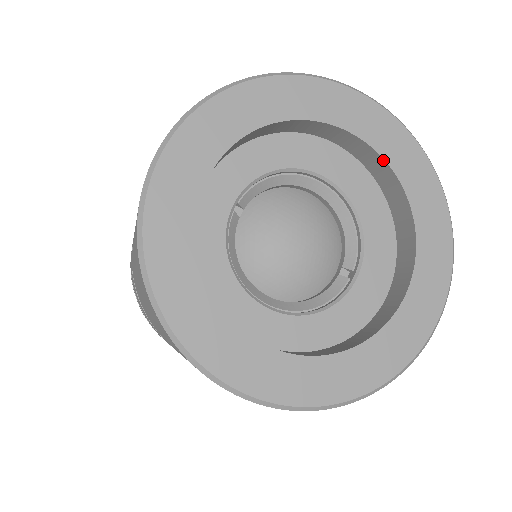
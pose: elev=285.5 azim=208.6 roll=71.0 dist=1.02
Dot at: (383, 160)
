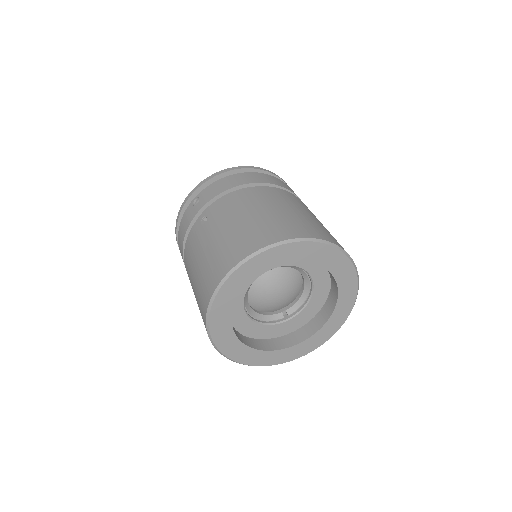
Dot at: (337, 297)
